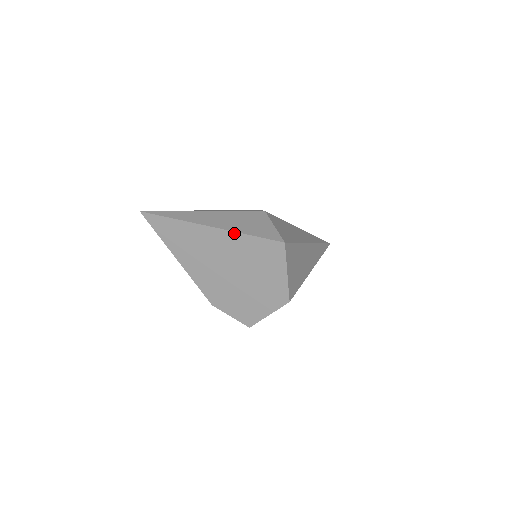
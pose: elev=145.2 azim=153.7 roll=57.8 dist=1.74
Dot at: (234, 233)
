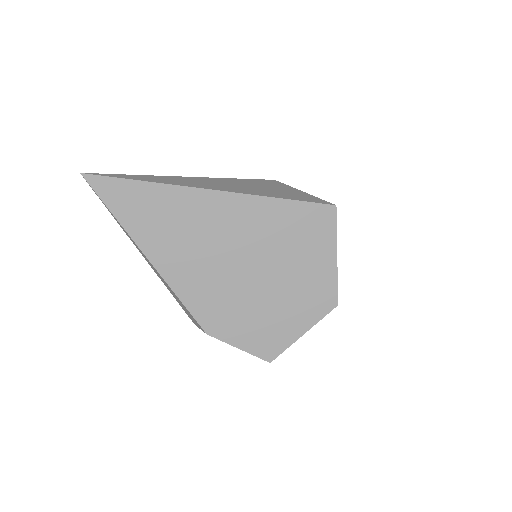
Dot at: (255, 197)
